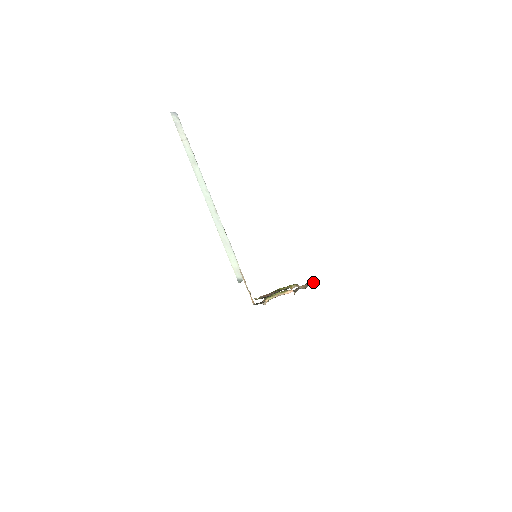
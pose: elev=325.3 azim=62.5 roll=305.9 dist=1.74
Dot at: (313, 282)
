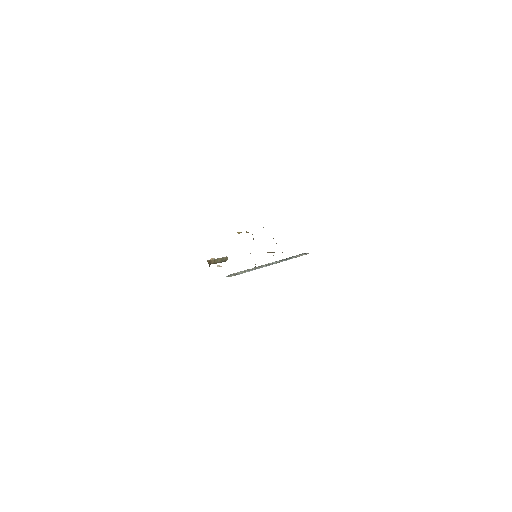
Dot at: occluded
